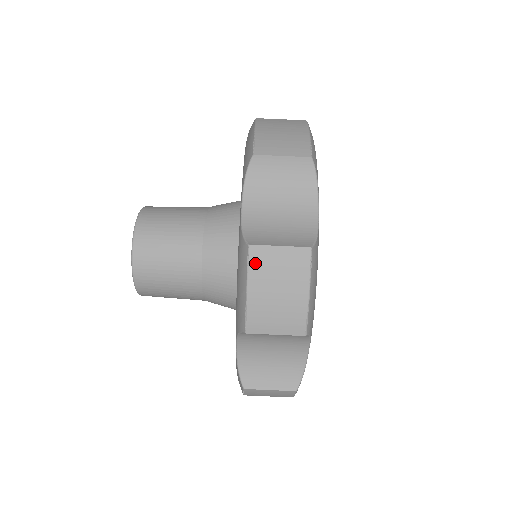
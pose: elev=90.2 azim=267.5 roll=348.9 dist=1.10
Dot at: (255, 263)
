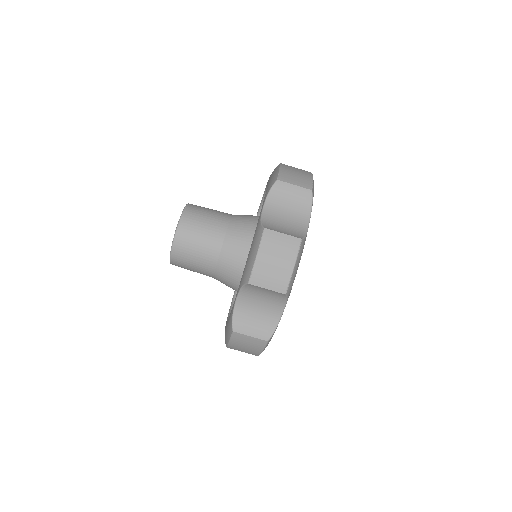
Dot at: (266, 240)
